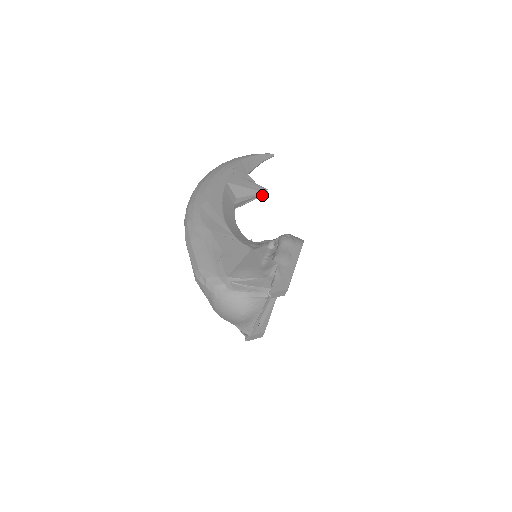
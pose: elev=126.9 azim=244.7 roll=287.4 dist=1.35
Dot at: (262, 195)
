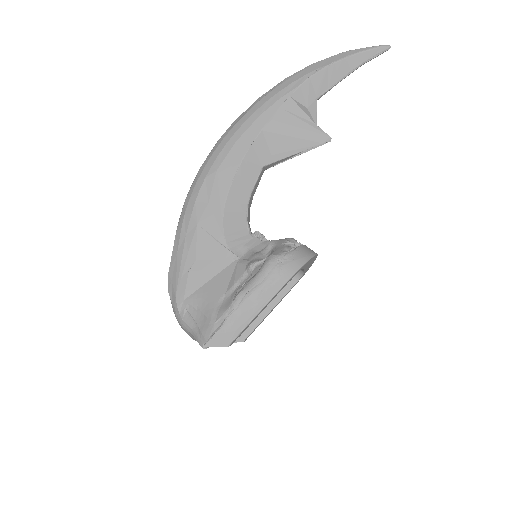
Dot at: (319, 145)
